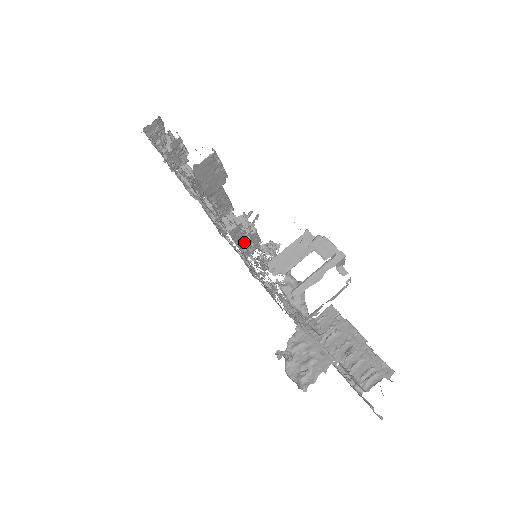
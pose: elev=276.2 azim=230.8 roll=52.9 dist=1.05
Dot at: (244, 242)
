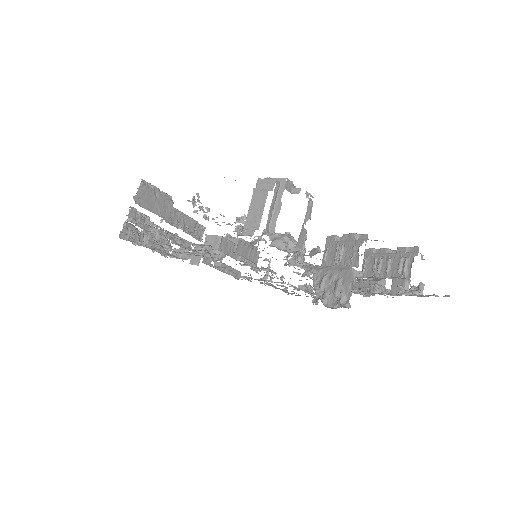
Dot at: (241, 254)
